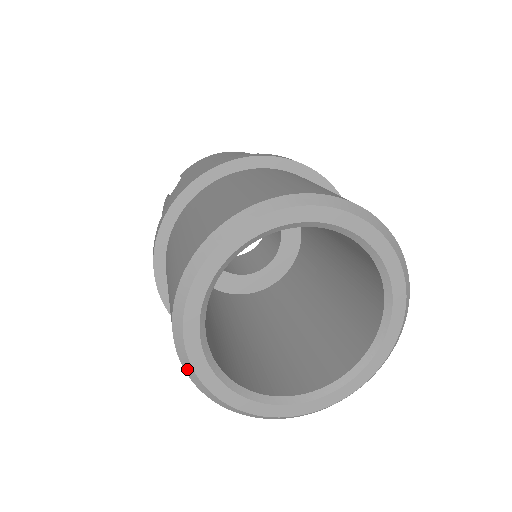
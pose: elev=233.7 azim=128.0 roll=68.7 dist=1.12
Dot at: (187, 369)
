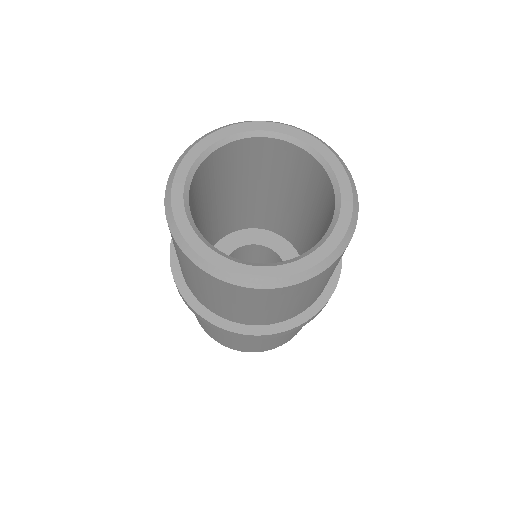
Dot at: (184, 249)
